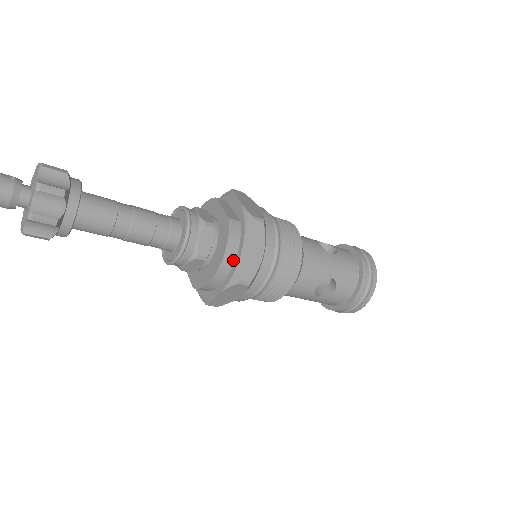
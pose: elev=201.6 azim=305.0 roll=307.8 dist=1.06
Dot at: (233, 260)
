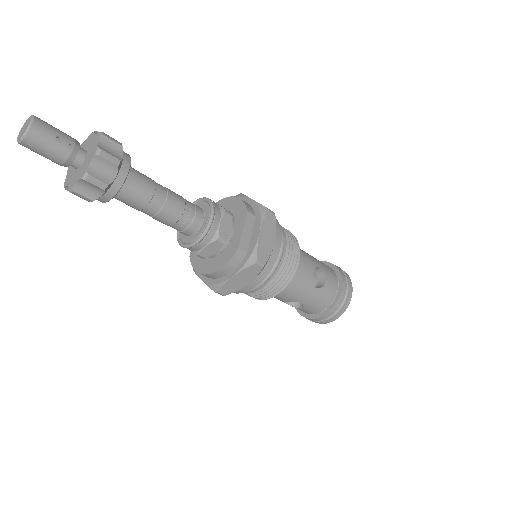
Dot at: (222, 275)
